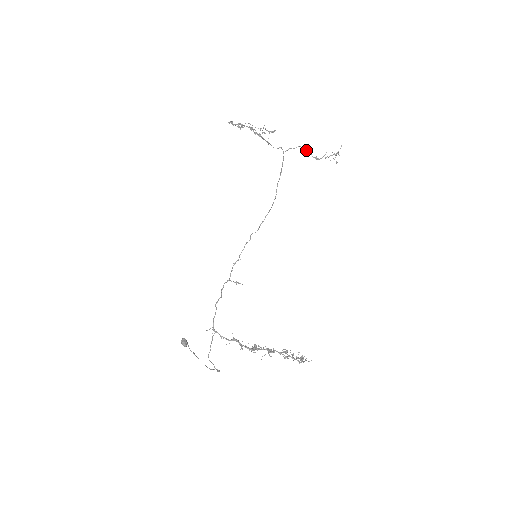
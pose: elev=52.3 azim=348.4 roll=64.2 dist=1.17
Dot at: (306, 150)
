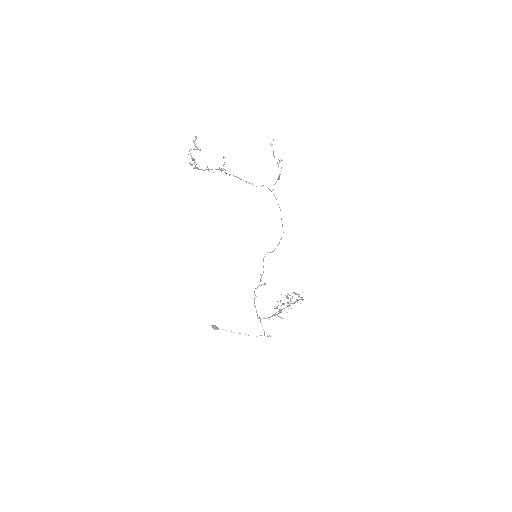
Dot at: (279, 179)
